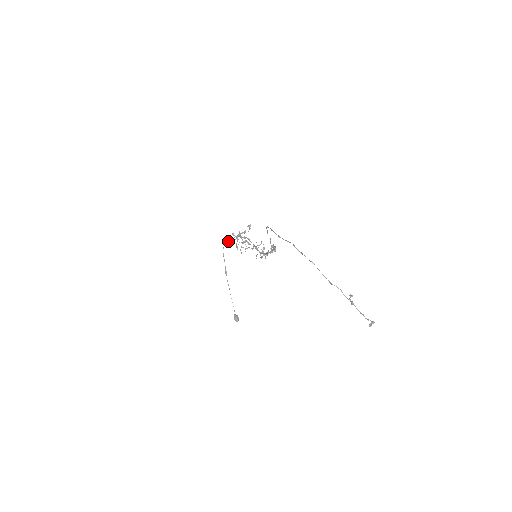
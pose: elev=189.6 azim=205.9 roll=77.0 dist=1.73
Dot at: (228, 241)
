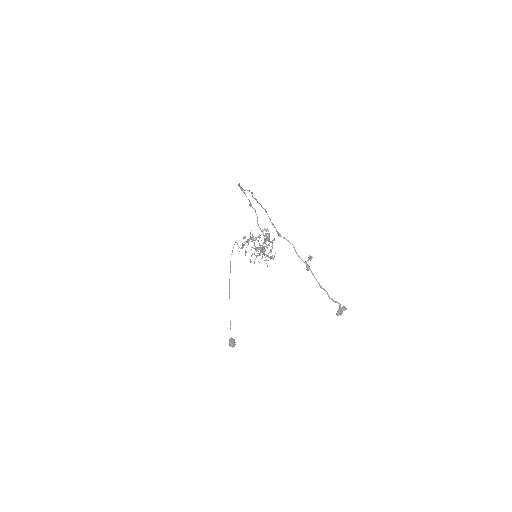
Dot at: occluded
